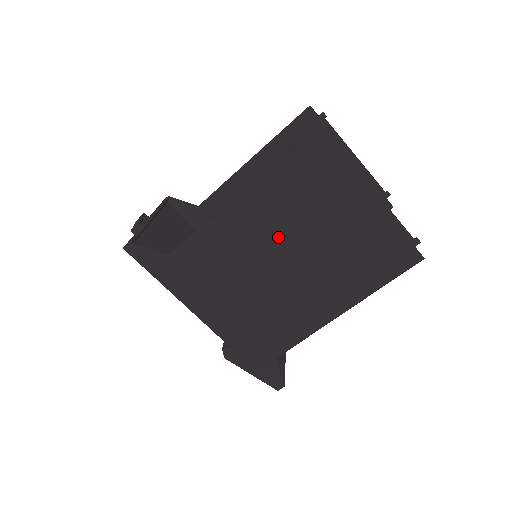
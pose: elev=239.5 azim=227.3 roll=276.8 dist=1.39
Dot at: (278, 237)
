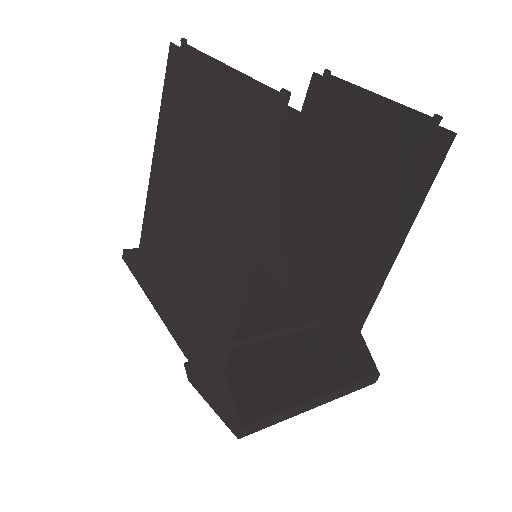
Dot at: (181, 185)
